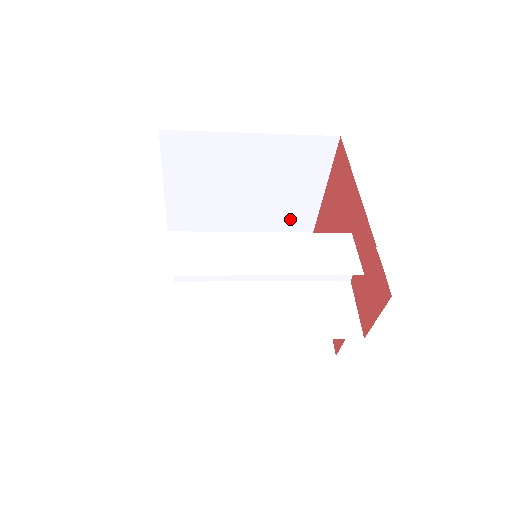
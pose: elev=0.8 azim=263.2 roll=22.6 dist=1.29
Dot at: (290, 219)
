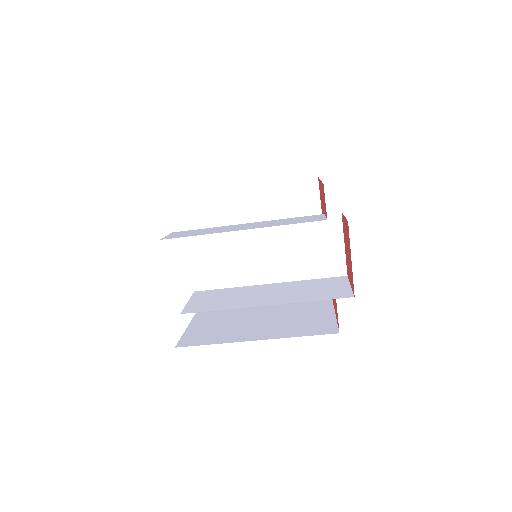
Dot at: occluded
